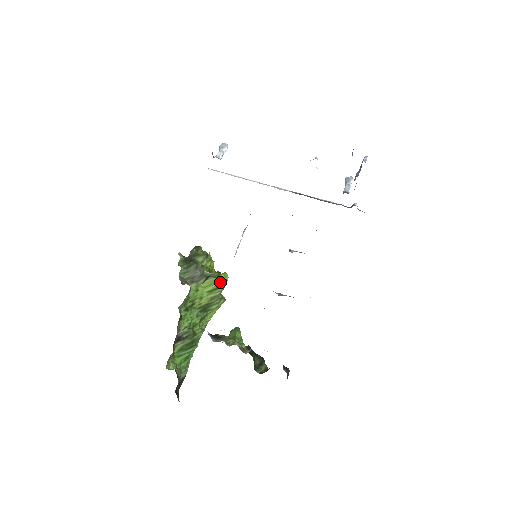
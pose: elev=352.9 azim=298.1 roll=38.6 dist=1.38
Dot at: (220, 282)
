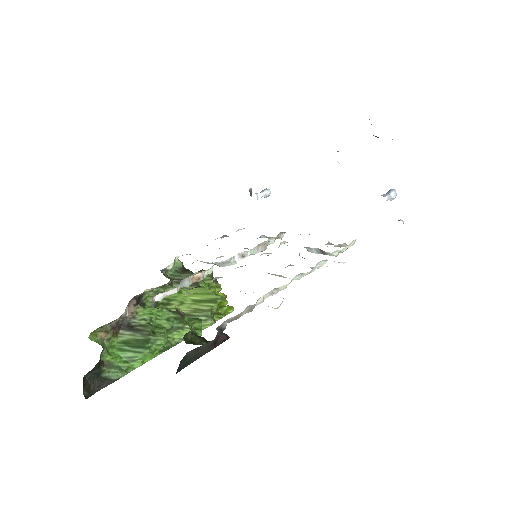
Dot at: (213, 295)
